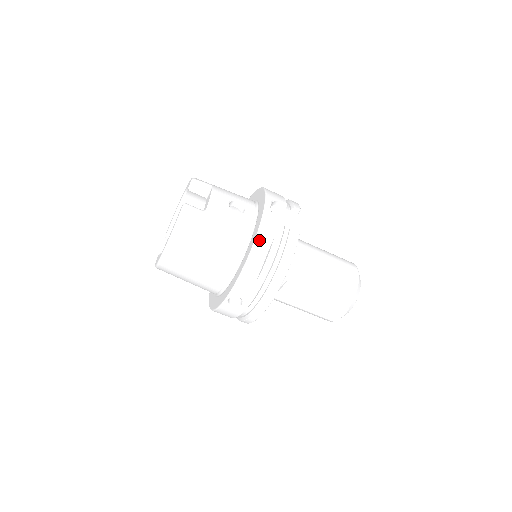
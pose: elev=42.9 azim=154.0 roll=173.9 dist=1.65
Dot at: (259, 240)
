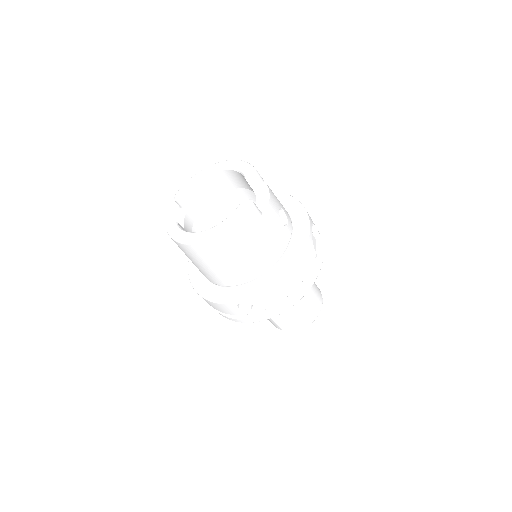
Dot at: (299, 264)
